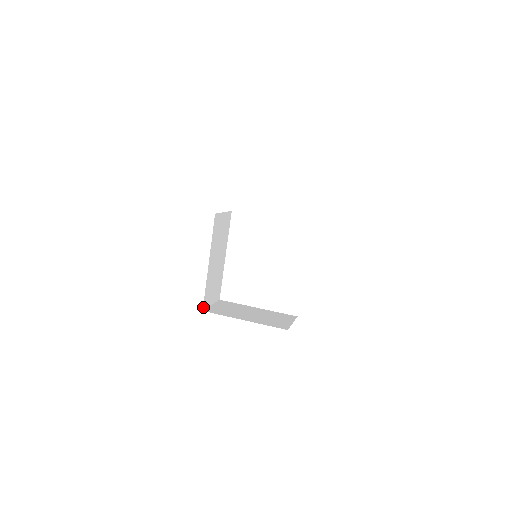
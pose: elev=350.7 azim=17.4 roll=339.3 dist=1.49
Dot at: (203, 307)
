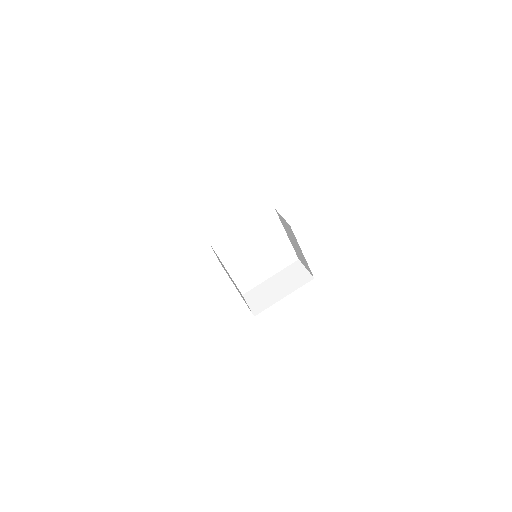
Dot at: occluded
